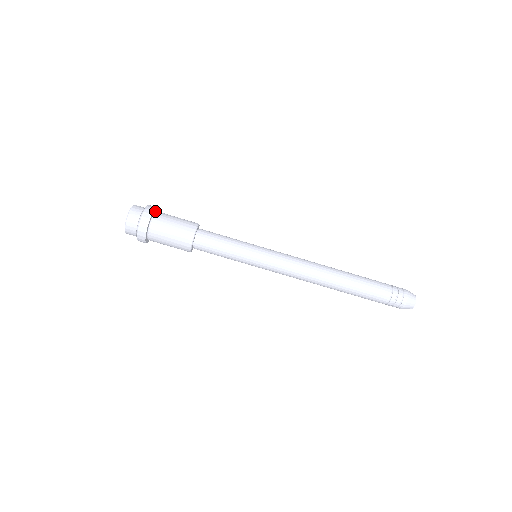
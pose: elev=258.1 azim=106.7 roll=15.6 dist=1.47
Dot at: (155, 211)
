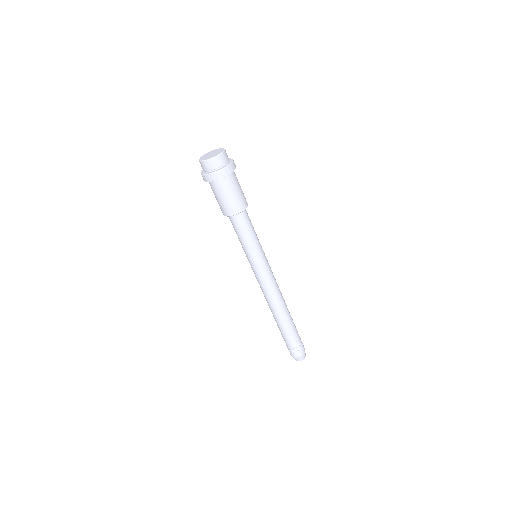
Dot at: occluded
